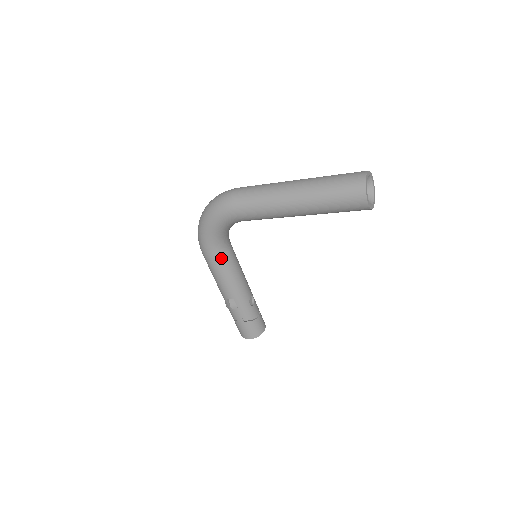
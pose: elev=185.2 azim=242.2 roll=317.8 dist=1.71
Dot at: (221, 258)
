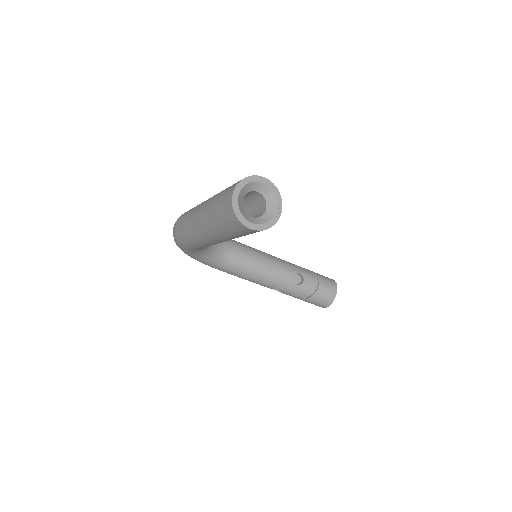
Dot at: (230, 268)
